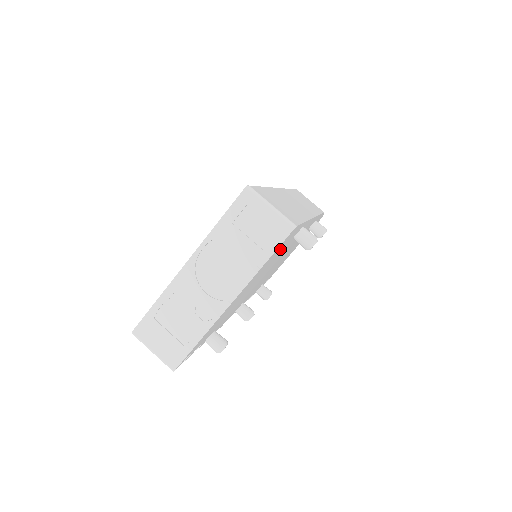
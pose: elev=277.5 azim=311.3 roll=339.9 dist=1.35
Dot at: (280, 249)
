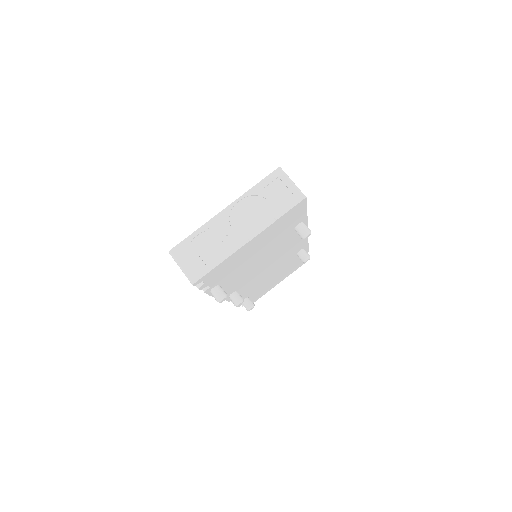
Dot at: (288, 222)
